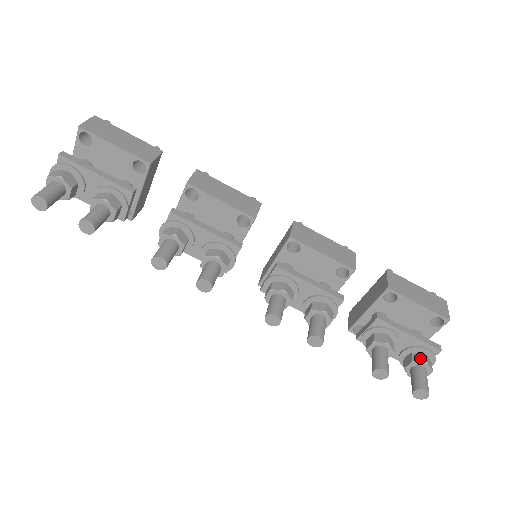
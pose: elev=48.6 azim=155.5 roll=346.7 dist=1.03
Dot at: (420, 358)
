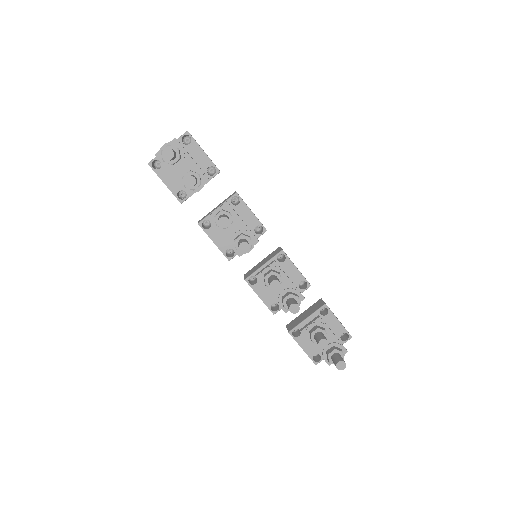
Dot at: (339, 349)
